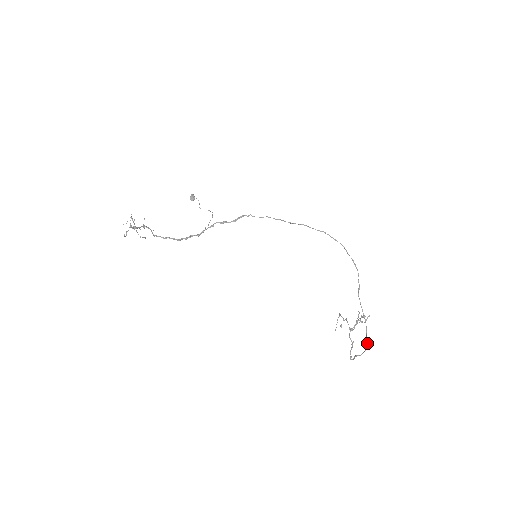
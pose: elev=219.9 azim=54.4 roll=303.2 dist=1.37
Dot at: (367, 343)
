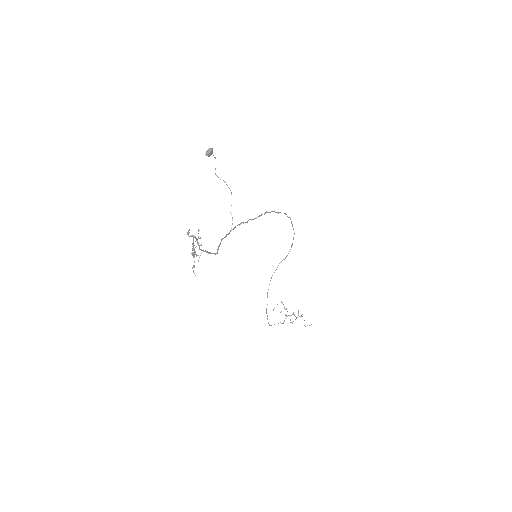
Dot at: occluded
